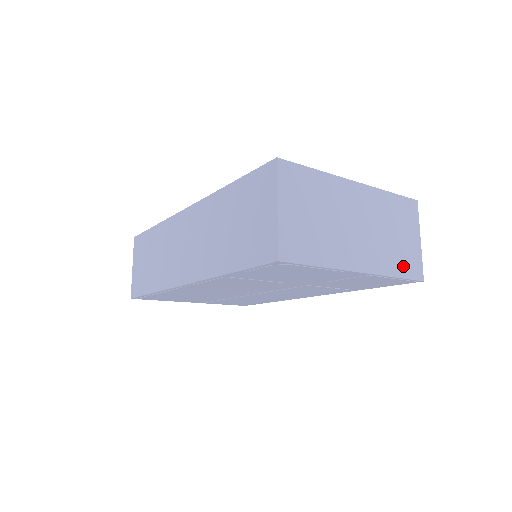
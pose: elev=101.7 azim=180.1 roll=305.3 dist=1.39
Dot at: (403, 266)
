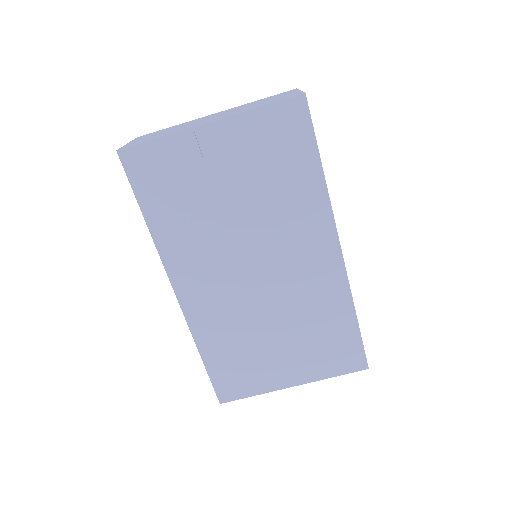
Dot at: (271, 102)
